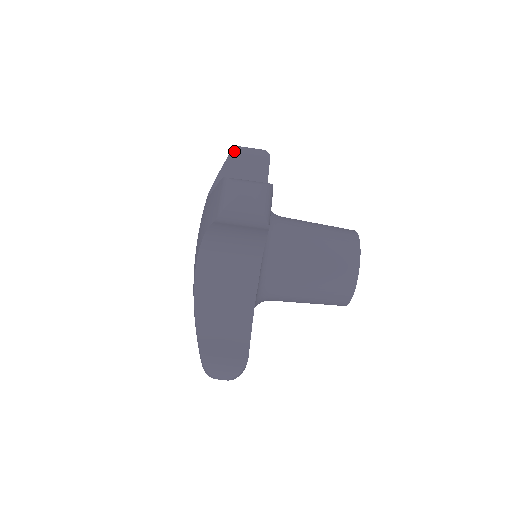
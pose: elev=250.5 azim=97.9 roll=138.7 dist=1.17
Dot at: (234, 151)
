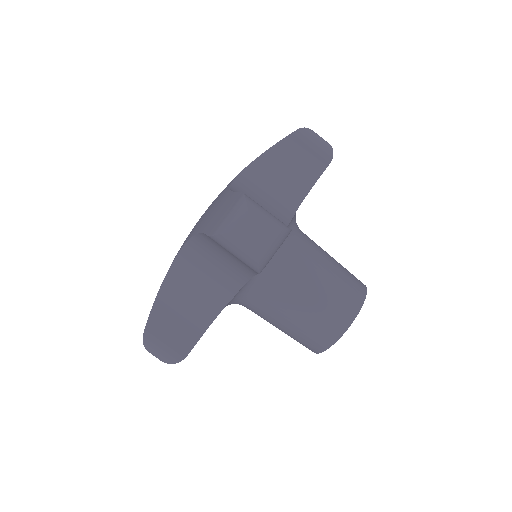
Dot at: occluded
